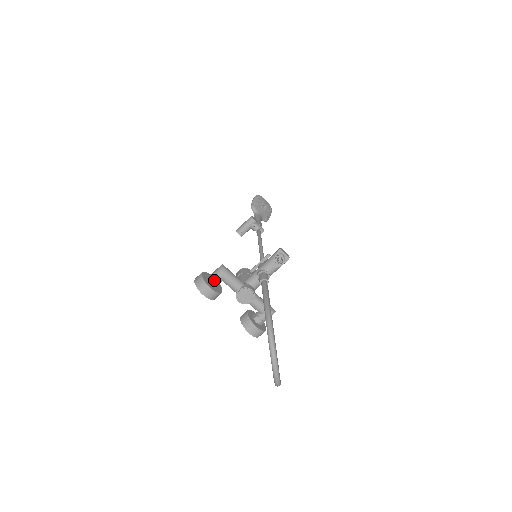
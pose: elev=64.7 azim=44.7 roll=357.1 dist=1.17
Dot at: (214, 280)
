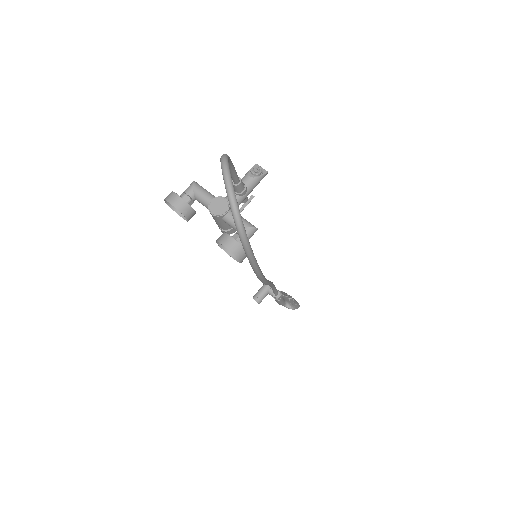
Dot at: (184, 193)
